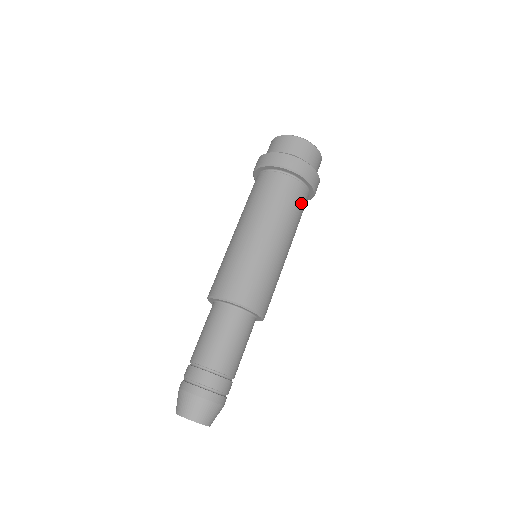
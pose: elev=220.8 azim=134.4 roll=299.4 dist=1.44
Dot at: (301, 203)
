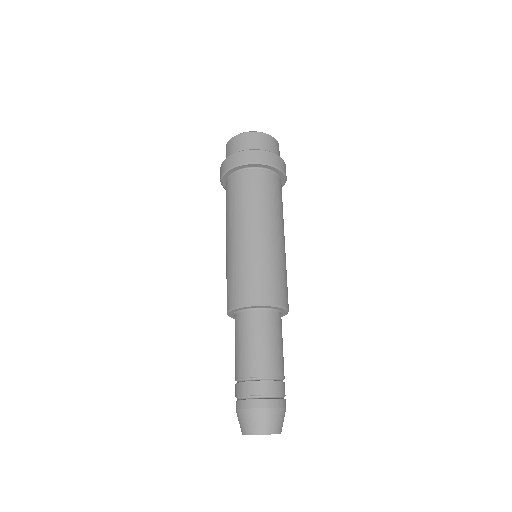
Dot at: (263, 185)
